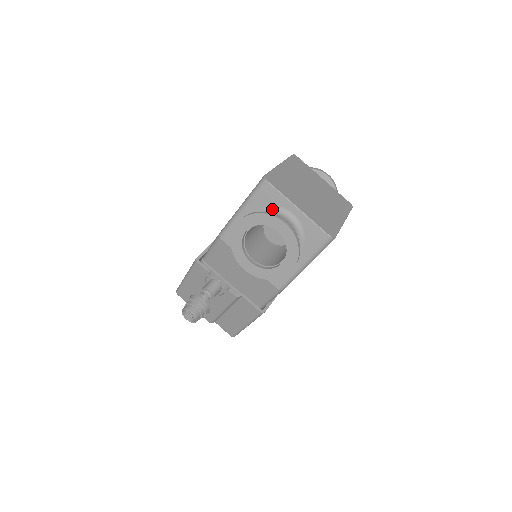
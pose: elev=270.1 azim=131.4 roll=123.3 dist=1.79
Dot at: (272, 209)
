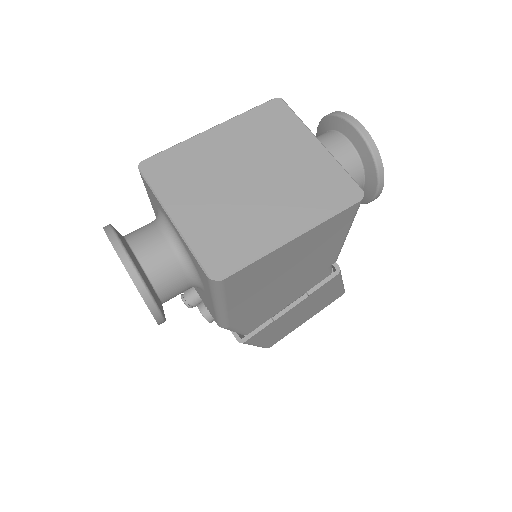
Dot at: (159, 214)
